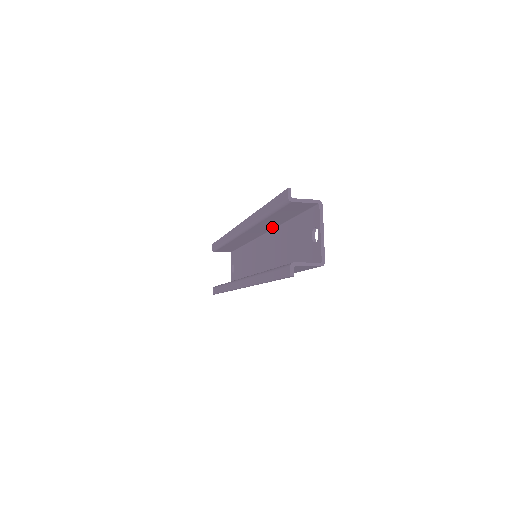
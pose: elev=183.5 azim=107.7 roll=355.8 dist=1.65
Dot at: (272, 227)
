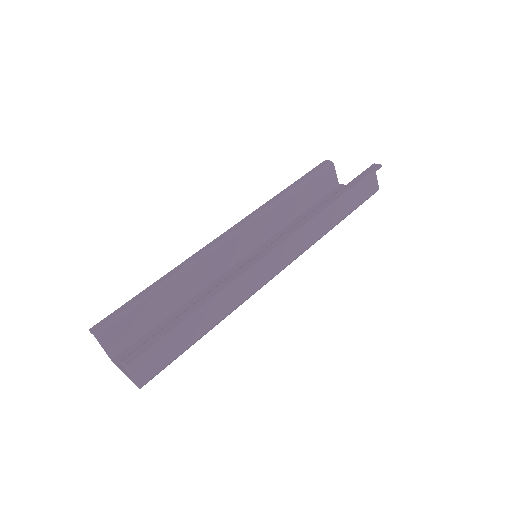
Dot at: (271, 231)
